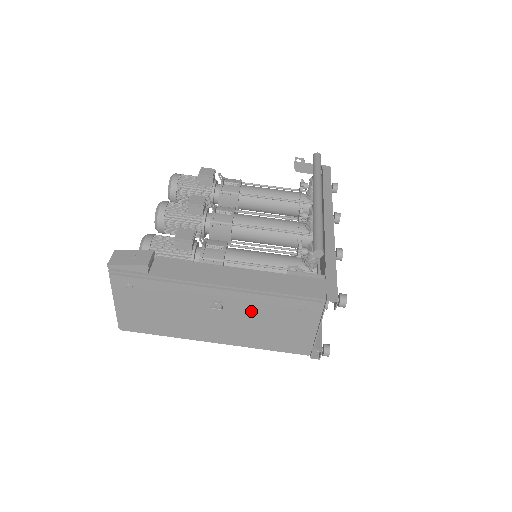
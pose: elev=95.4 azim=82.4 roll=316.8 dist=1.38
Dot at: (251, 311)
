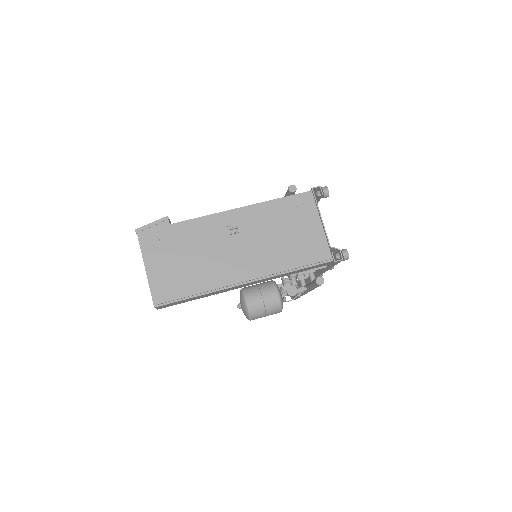
Dot at: (262, 225)
